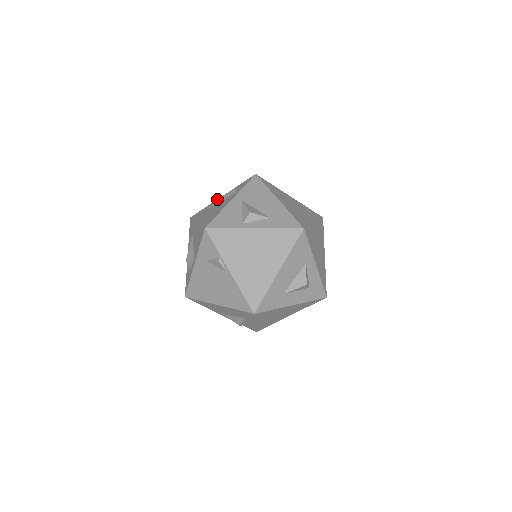
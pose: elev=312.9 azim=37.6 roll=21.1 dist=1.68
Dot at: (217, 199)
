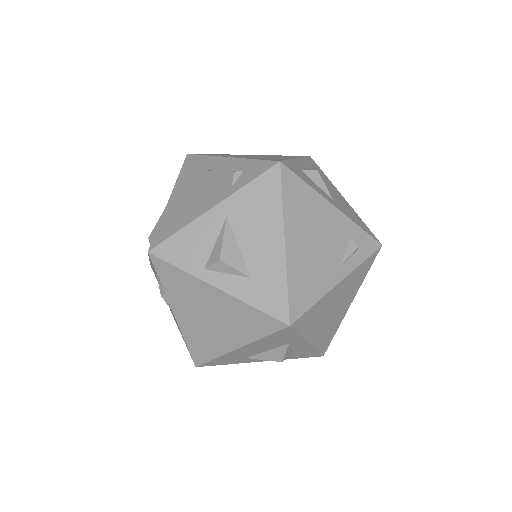
Dot at: (221, 156)
